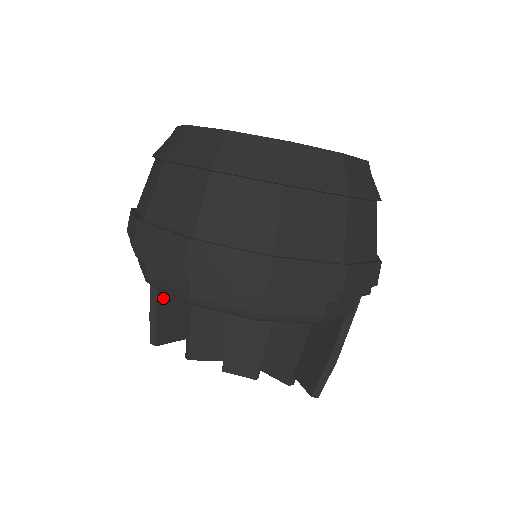
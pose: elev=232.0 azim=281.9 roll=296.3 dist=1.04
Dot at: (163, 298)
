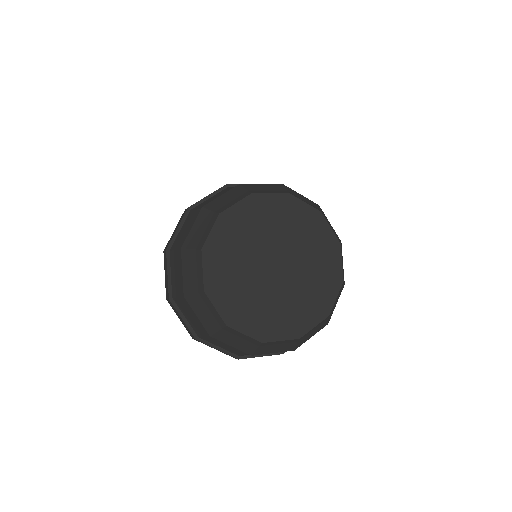
Dot at: occluded
